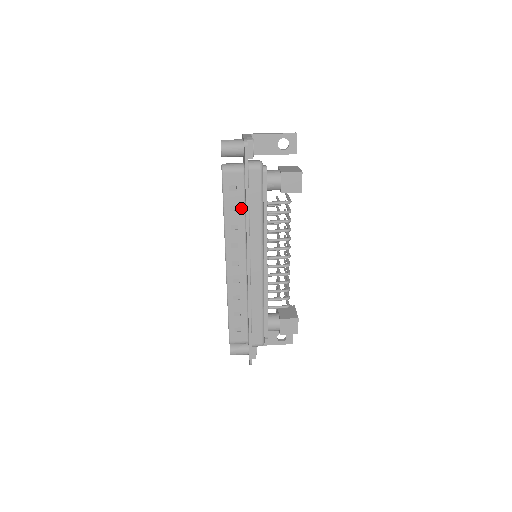
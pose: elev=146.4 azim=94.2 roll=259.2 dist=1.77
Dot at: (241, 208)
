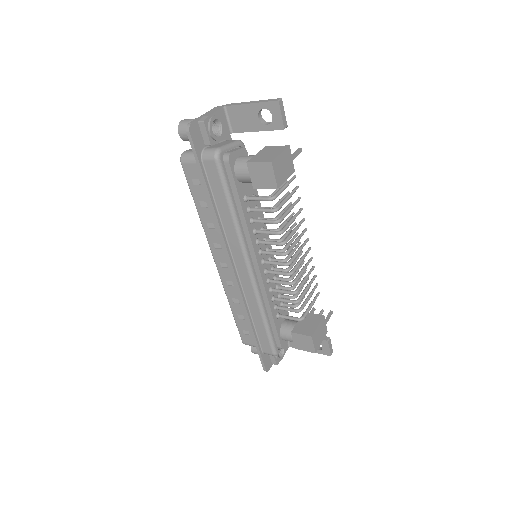
Dot at: occluded
